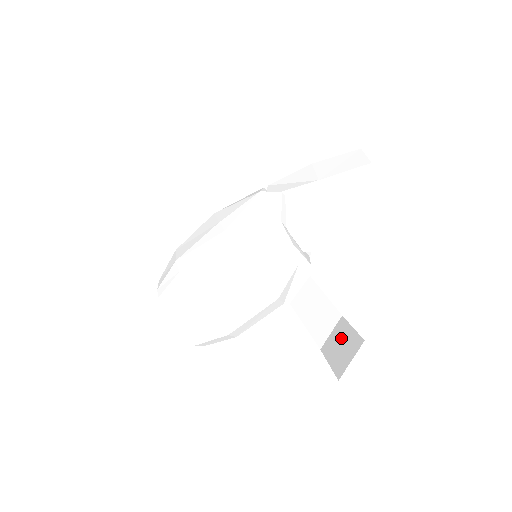
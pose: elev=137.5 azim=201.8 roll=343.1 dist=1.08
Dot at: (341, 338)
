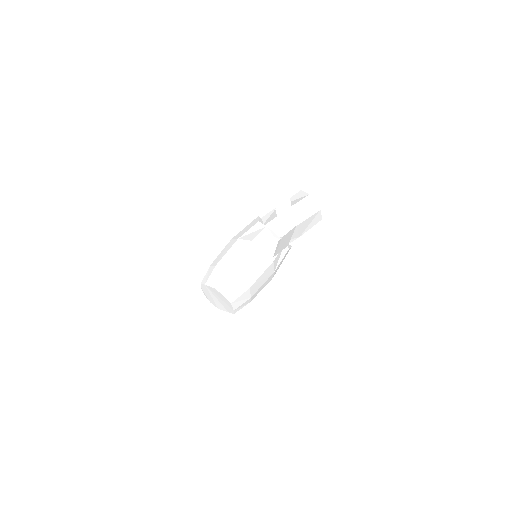
Dot at: occluded
